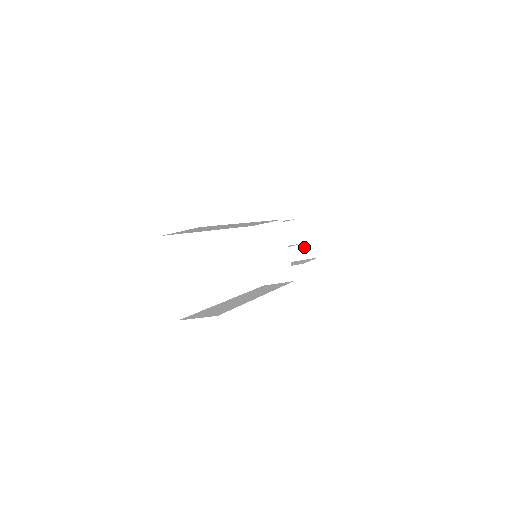
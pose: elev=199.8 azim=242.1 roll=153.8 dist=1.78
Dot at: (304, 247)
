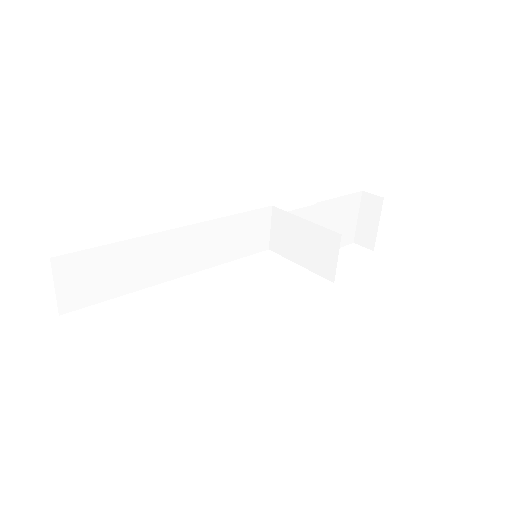
Dot at: (364, 211)
